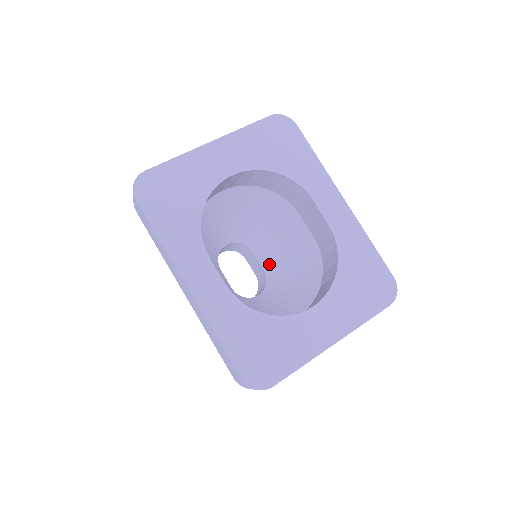
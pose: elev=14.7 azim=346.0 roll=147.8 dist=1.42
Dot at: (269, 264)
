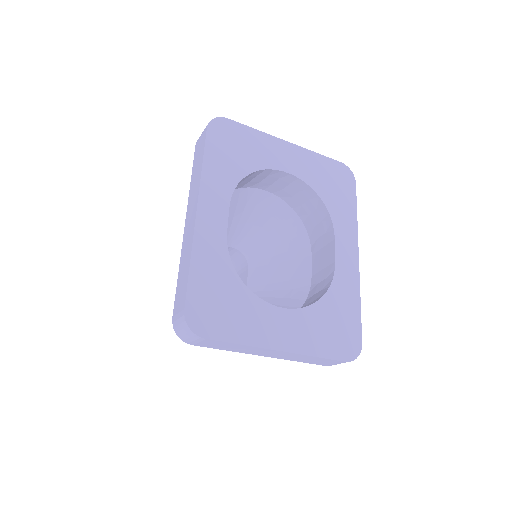
Dot at: (255, 285)
